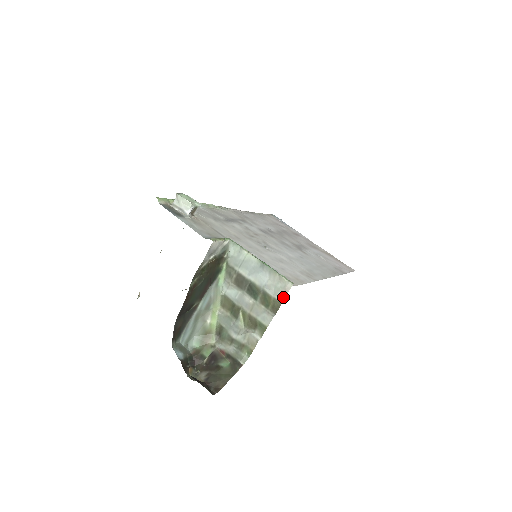
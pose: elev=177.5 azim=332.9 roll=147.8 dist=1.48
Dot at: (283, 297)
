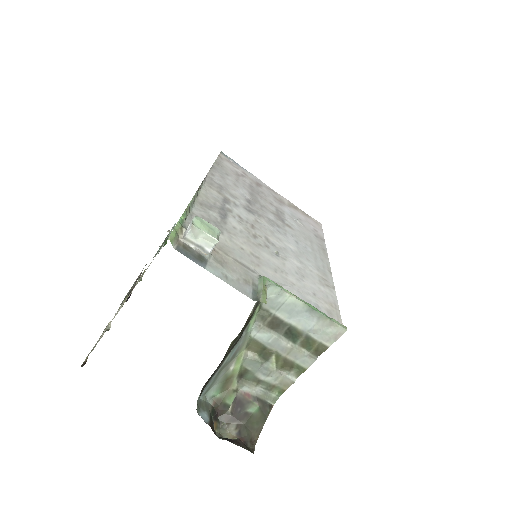
Dot at: (332, 342)
